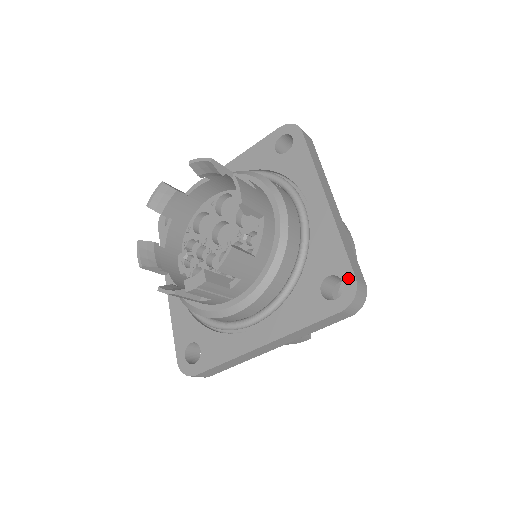
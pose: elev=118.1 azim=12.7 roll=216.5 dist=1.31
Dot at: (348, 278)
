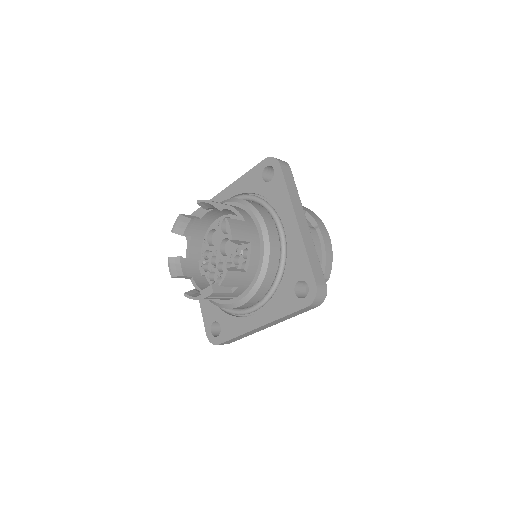
Dot at: (311, 283)
